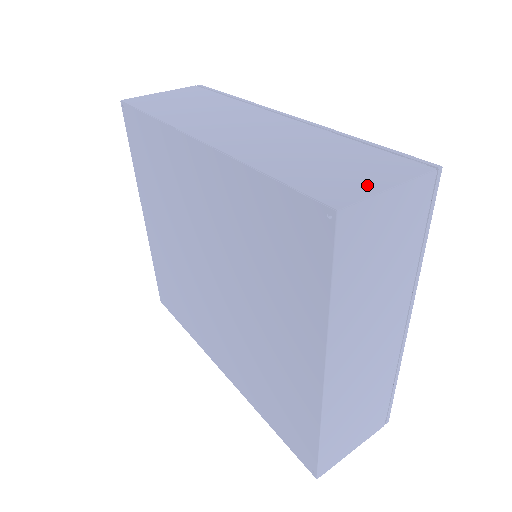
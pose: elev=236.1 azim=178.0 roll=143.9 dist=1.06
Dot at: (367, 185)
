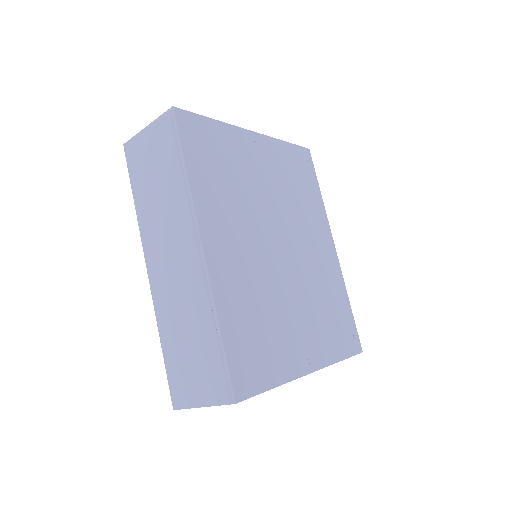
Dot at: (193, 397)
